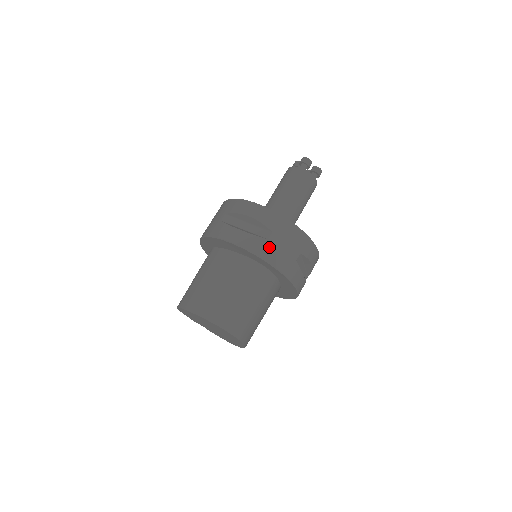
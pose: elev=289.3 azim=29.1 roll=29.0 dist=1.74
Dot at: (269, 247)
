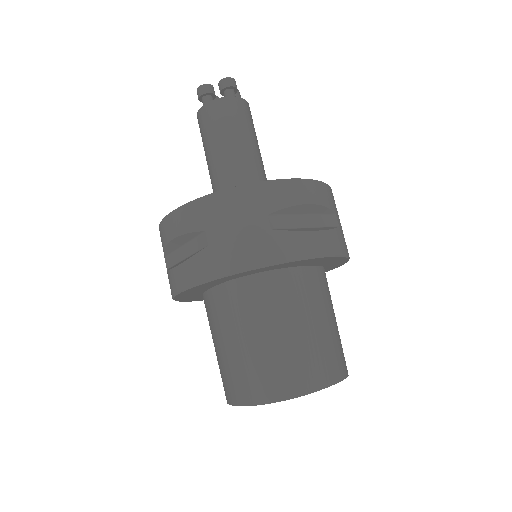
Dot at: (217, 254)
